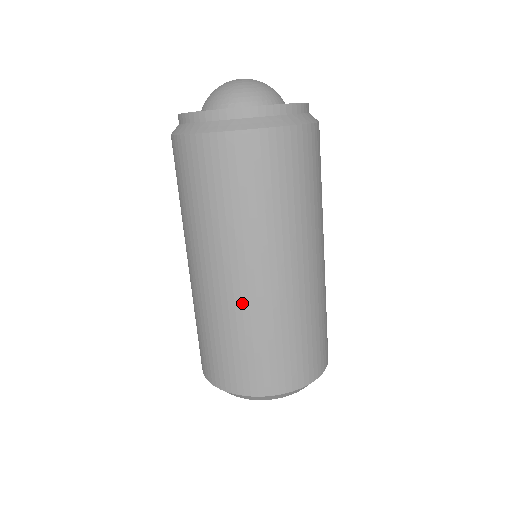
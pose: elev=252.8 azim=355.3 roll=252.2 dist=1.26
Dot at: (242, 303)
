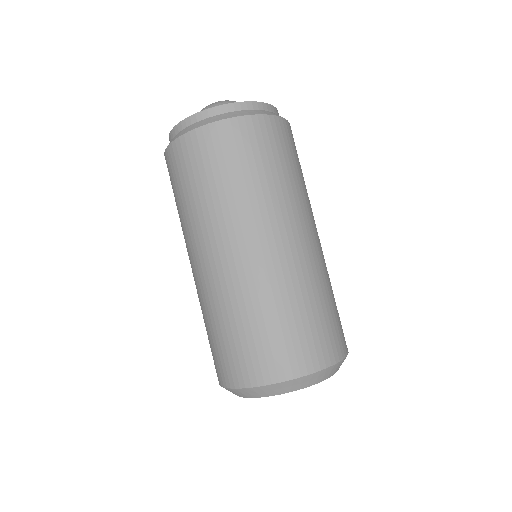
Dot at: (246, 279)
